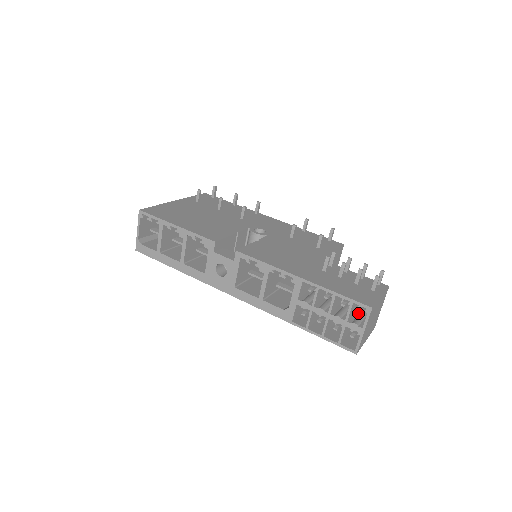
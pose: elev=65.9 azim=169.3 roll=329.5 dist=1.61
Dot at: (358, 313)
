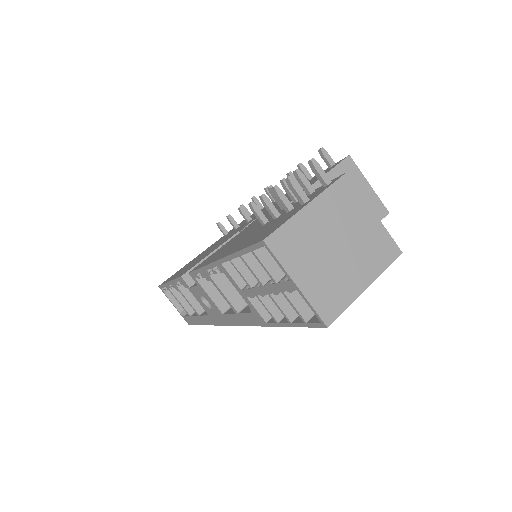
Dot at: occluded
